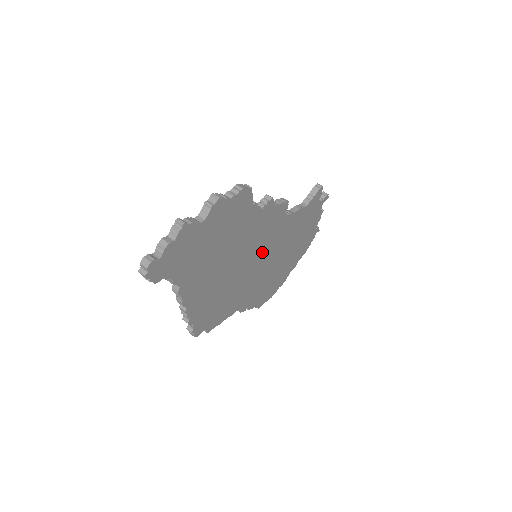
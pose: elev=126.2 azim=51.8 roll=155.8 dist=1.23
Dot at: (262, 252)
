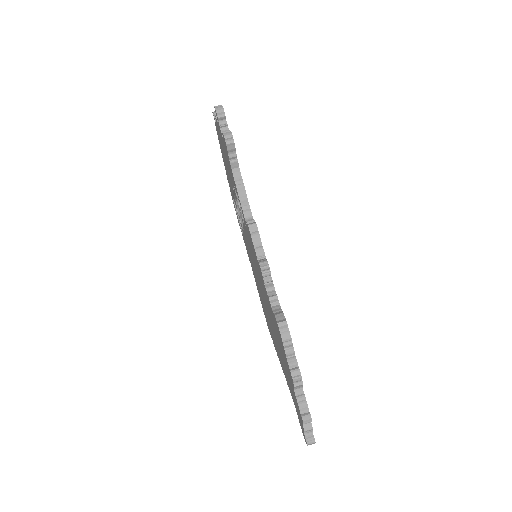
Dot at: occluded
